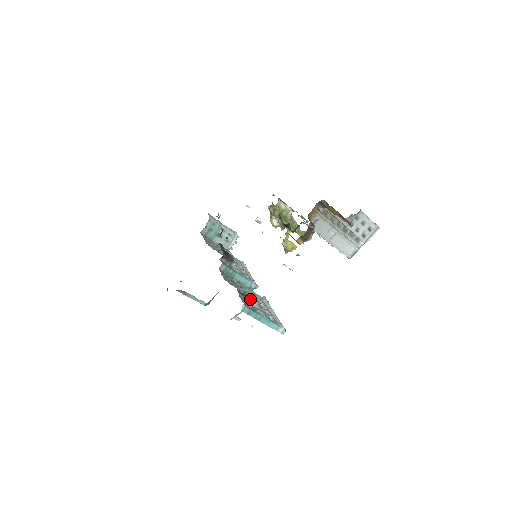
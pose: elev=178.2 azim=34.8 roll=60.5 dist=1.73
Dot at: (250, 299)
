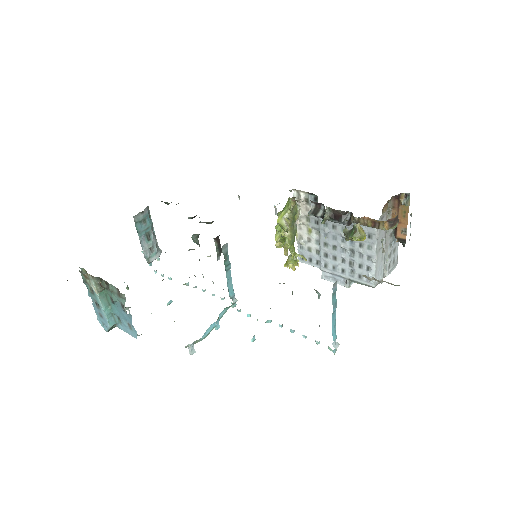
Dot at: occluded
